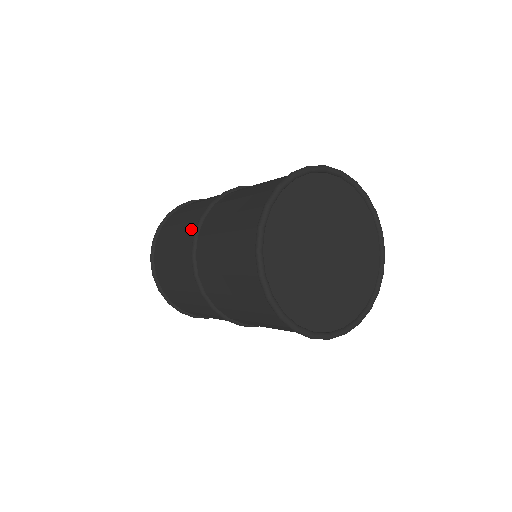
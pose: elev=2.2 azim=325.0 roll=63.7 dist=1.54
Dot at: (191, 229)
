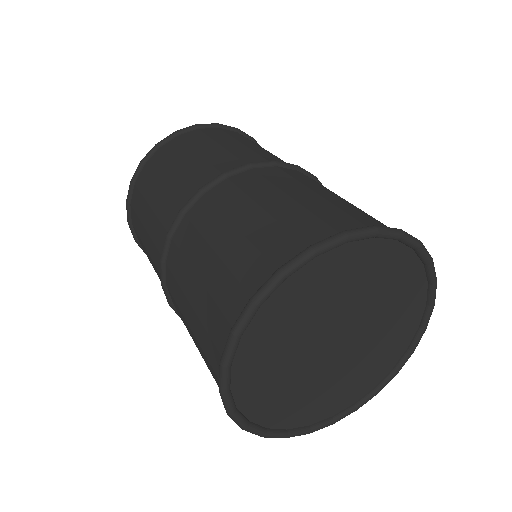
Dot at: (184, 192)
